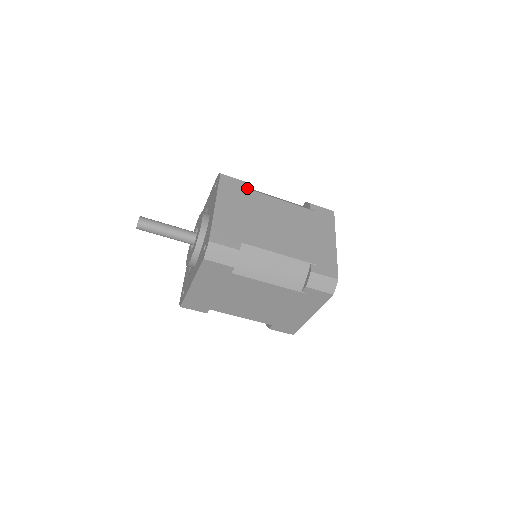
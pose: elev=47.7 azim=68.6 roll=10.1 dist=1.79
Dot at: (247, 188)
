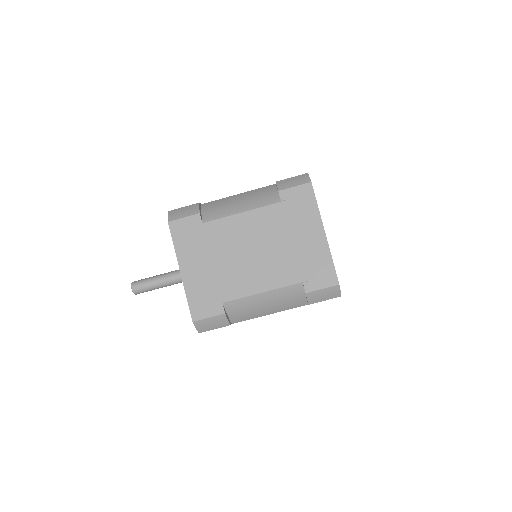
Dot at: occluded
